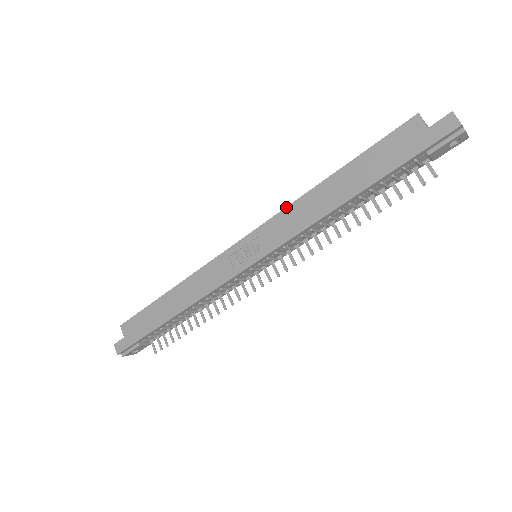
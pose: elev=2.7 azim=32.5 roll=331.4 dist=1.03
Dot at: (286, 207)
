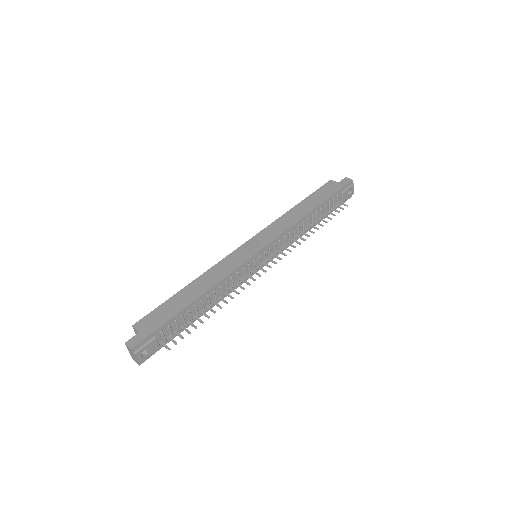
Dot at: (275, 220)
